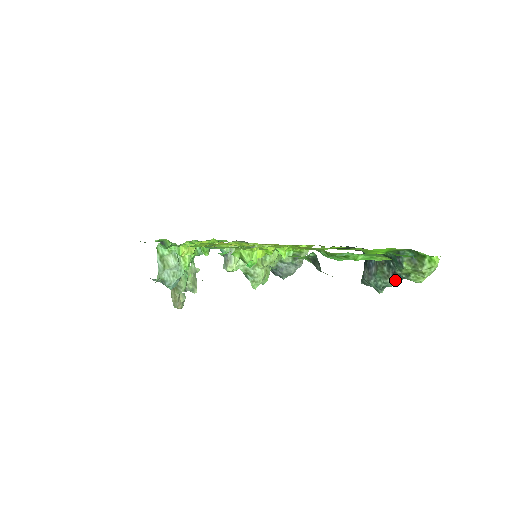
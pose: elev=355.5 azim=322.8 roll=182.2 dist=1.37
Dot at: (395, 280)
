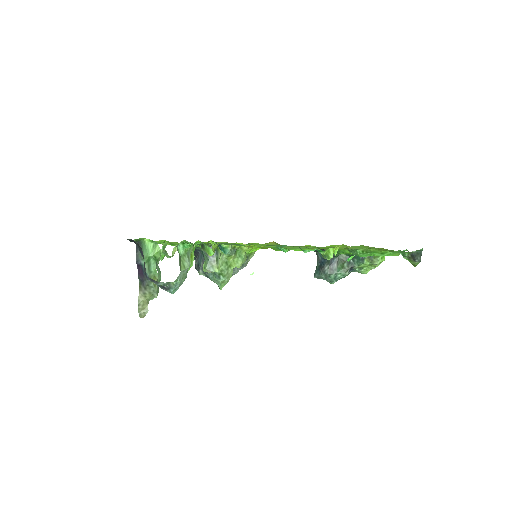
Dot at: occluded
